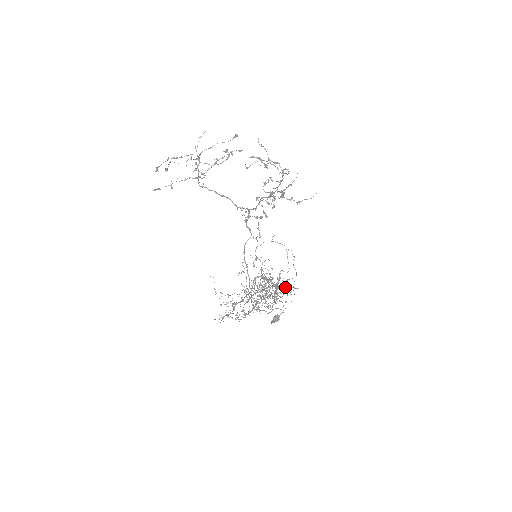
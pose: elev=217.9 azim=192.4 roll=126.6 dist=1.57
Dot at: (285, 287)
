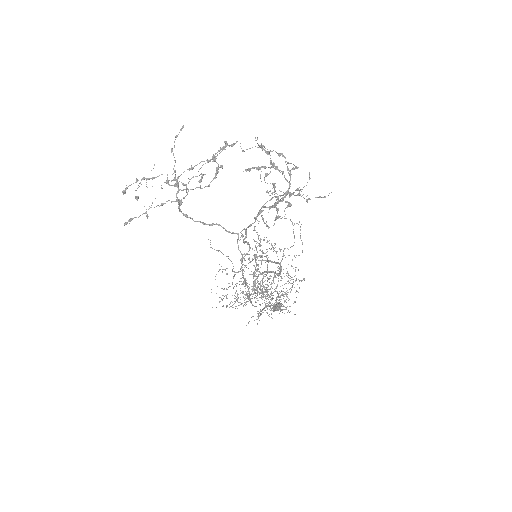
Dot at: occluded
